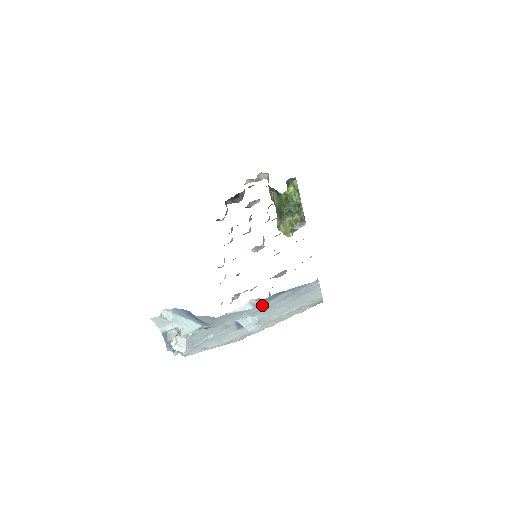
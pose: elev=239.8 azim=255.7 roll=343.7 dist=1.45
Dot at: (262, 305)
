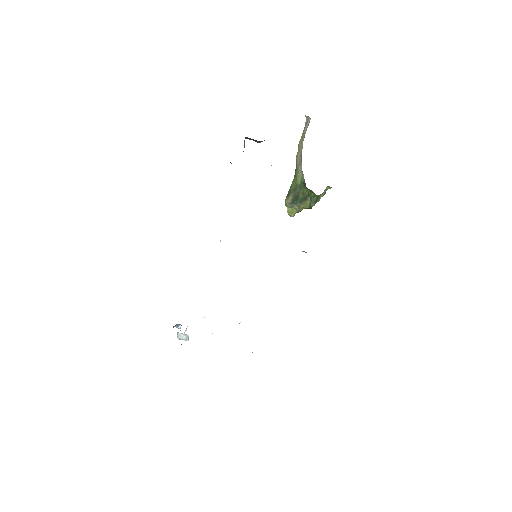
Dot at: occluded
